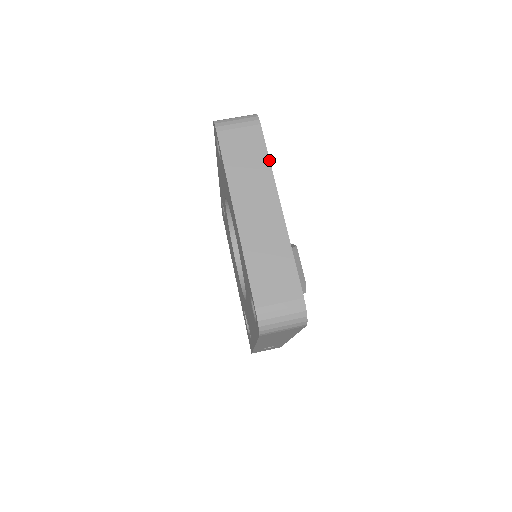
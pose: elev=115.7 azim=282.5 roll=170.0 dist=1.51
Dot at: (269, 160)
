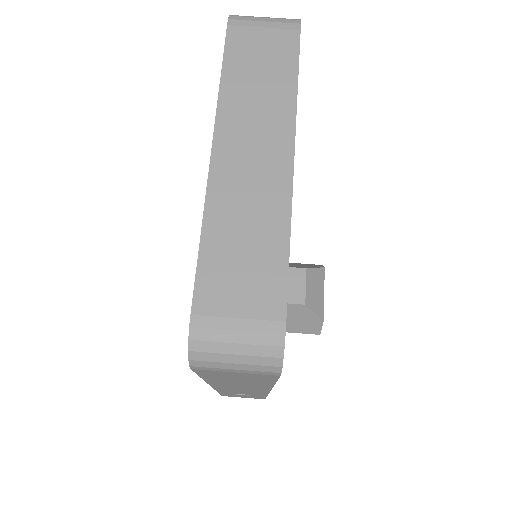
Dot at: (297, 83)
